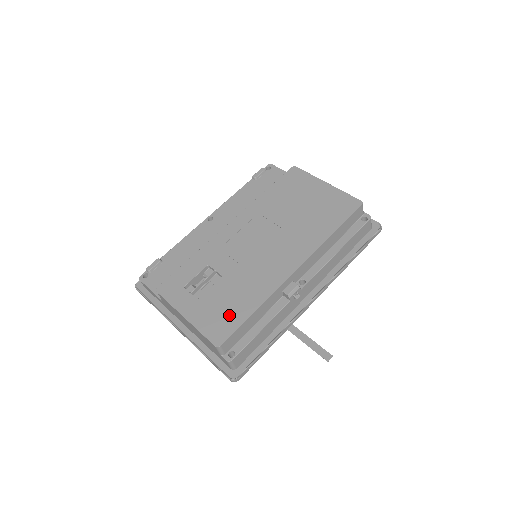
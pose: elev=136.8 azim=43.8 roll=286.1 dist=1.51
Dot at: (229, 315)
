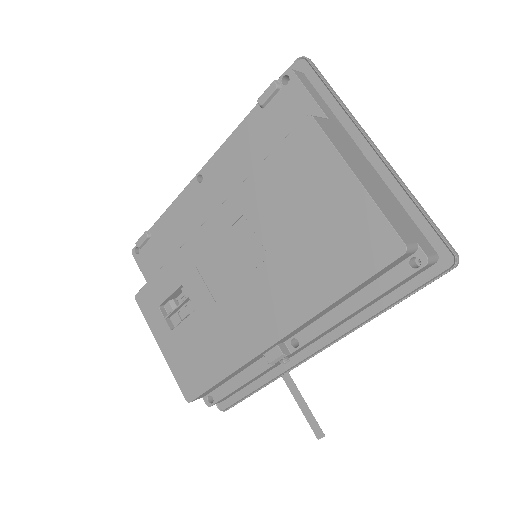
Dot at: (199, 369)
